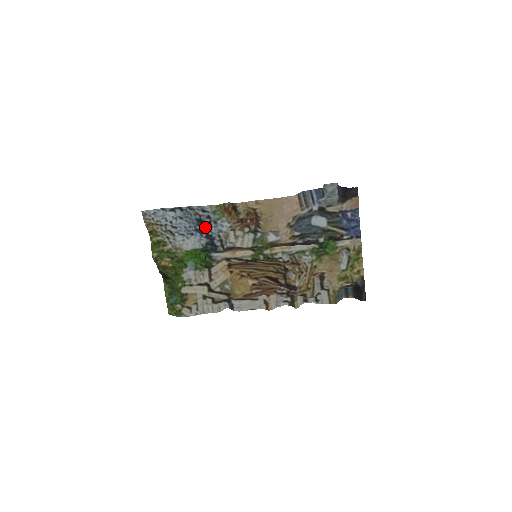
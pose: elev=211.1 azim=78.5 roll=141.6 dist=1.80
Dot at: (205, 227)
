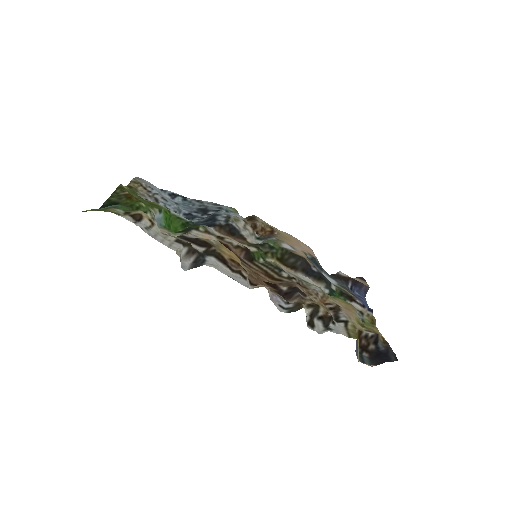
Dot at: (205, 216)
